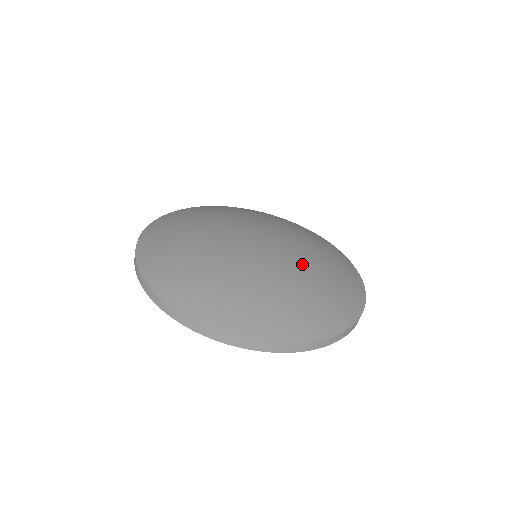
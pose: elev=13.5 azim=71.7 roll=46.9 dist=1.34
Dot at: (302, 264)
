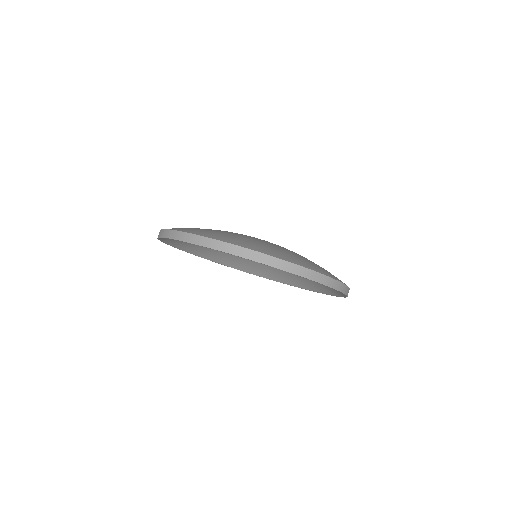
Dot at: occluded
